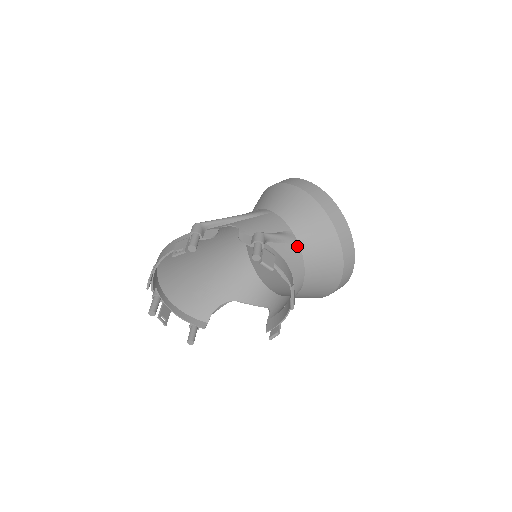
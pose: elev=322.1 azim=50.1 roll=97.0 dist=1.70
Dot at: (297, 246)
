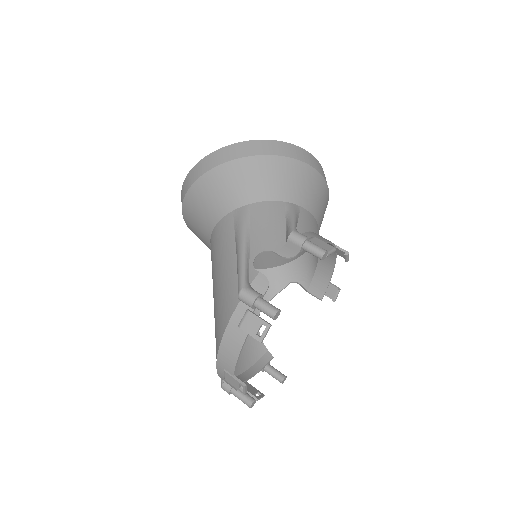
Dot at: (302, 209)
